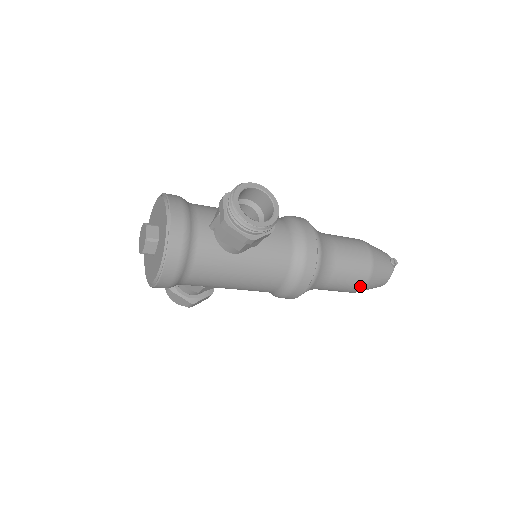
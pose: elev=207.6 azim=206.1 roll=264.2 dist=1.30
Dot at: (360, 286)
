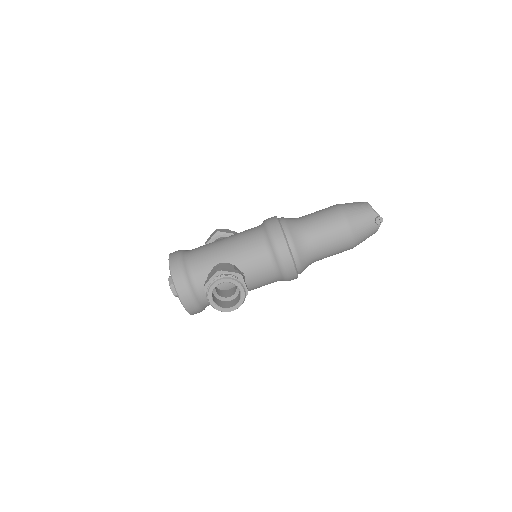
Dot at: occluded
